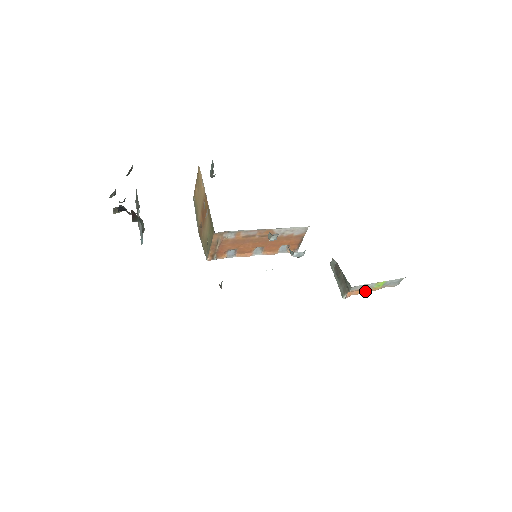
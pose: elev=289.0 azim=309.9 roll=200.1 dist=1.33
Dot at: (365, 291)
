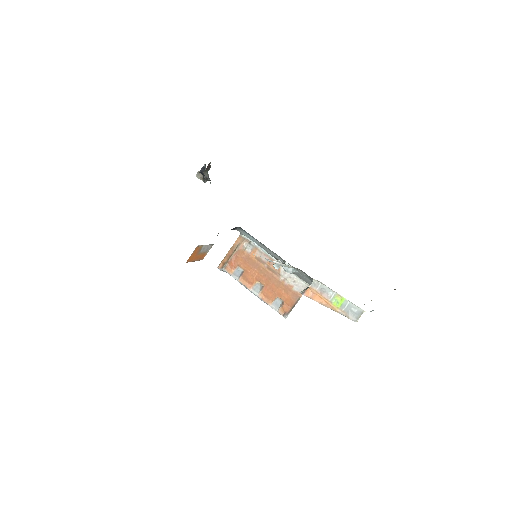
Dot at: (323, 302)
